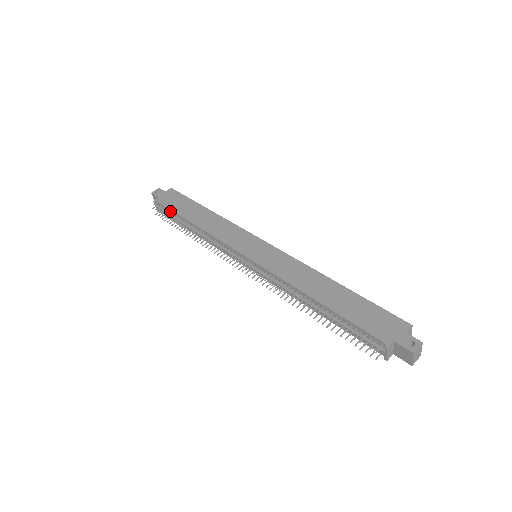
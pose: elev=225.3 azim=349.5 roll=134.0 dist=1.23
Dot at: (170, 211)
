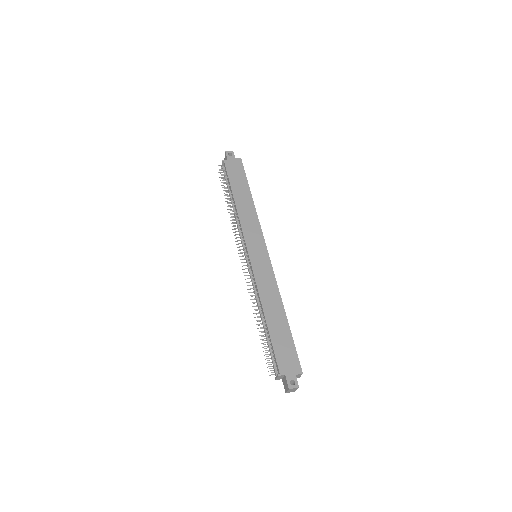
Dot at: (228, 177)
